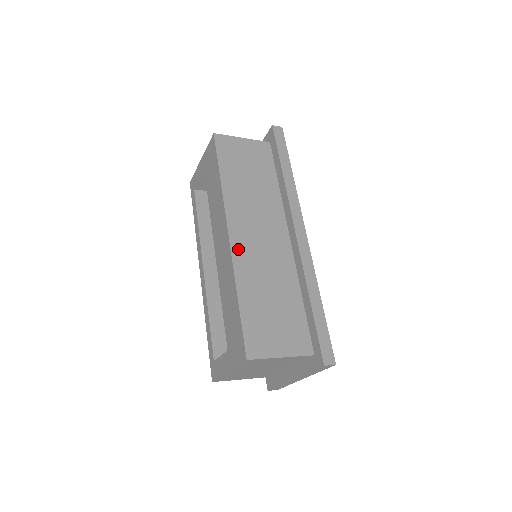
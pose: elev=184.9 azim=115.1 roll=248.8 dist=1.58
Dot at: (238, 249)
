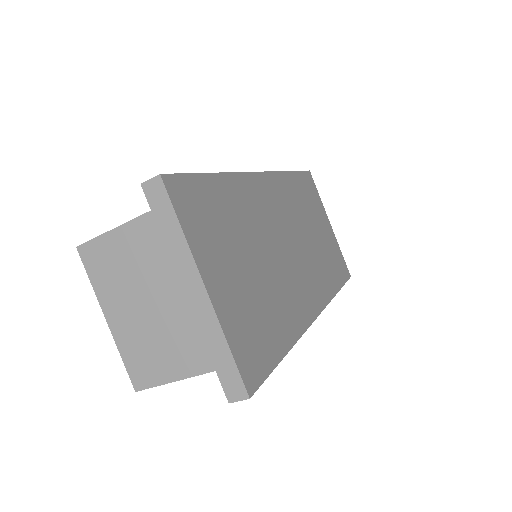
Dot at: occluded
